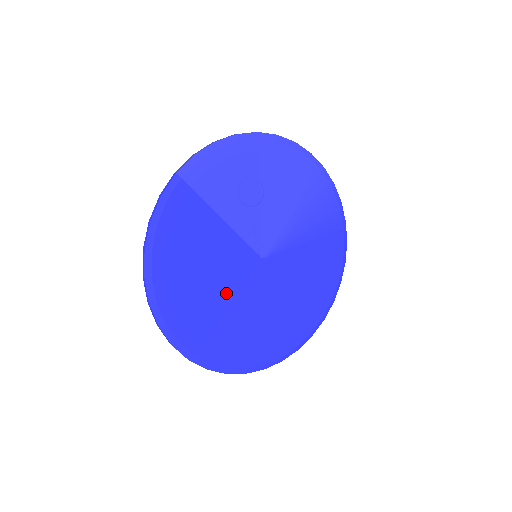
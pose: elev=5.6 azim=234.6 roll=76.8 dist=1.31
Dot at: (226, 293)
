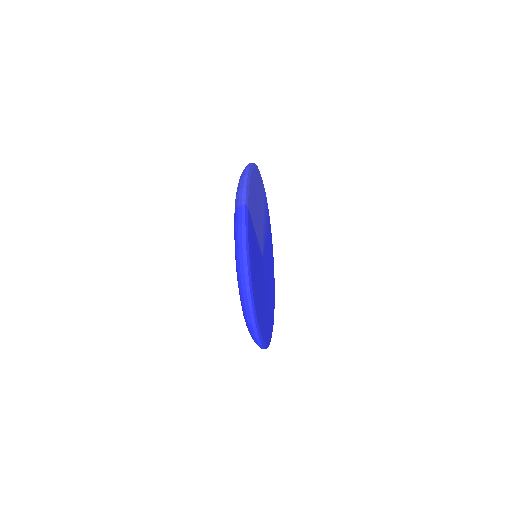
Dot at: (261, 288)
